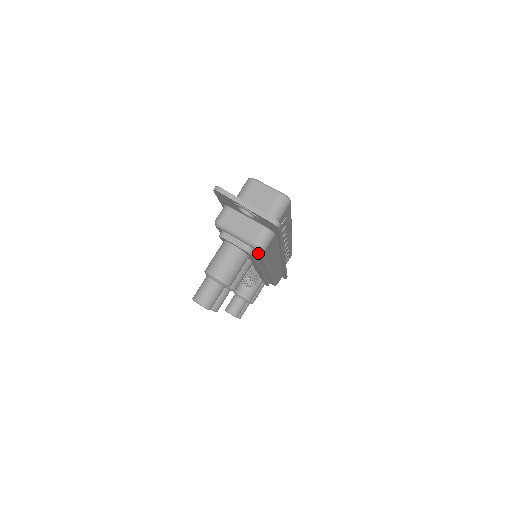
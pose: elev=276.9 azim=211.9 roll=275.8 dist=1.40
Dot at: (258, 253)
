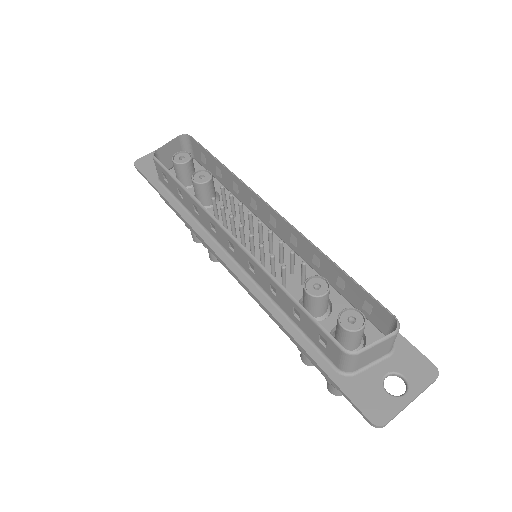
Dot at: occluded
